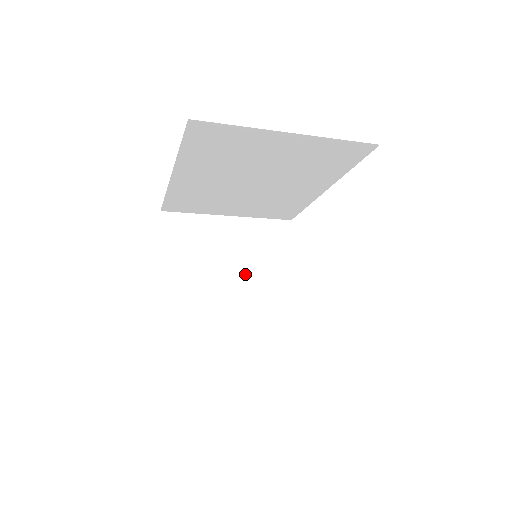
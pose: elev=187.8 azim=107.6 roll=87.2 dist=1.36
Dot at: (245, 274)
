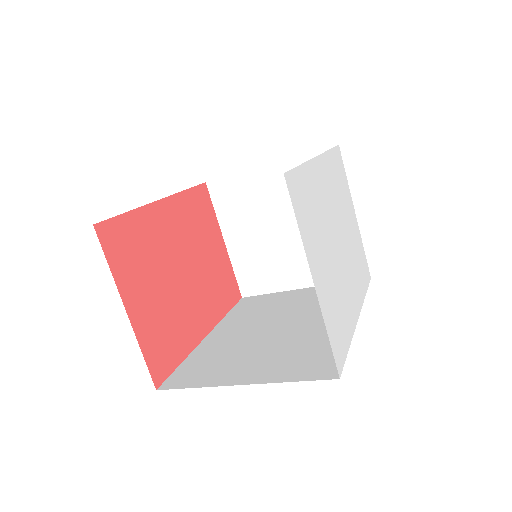
Dot at: occluded
